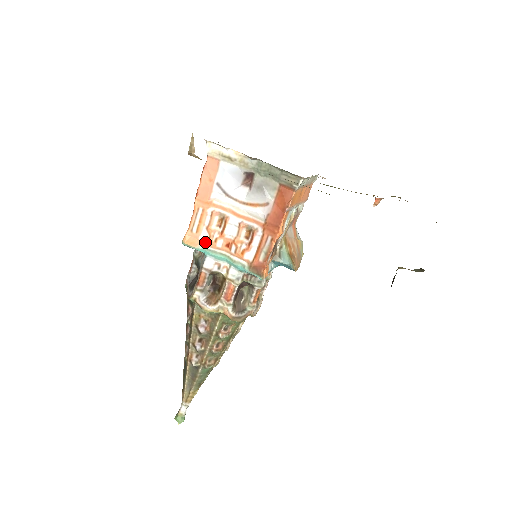
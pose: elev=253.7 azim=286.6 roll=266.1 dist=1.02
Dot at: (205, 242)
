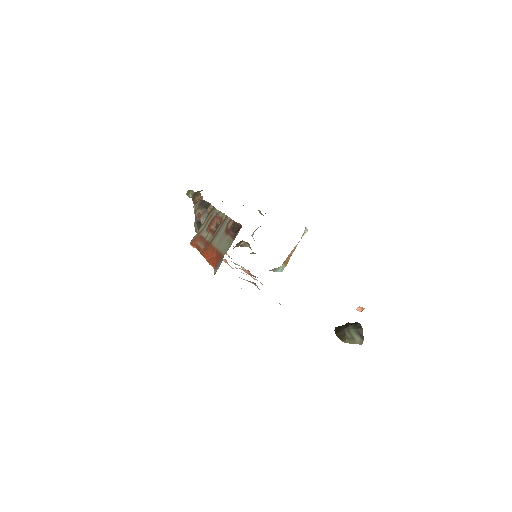
Dot at: occluded
